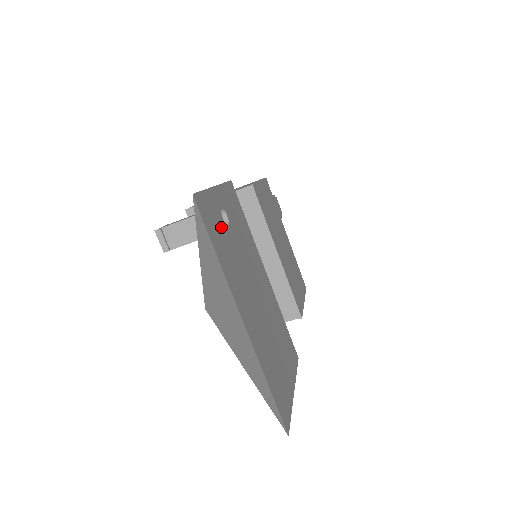
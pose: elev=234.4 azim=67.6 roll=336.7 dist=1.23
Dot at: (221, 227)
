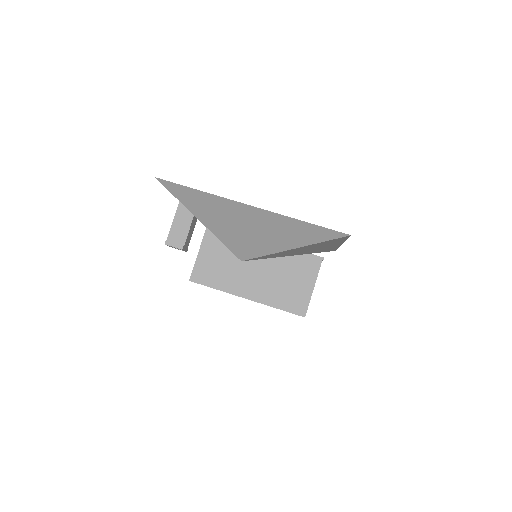
Dot at: occluded
